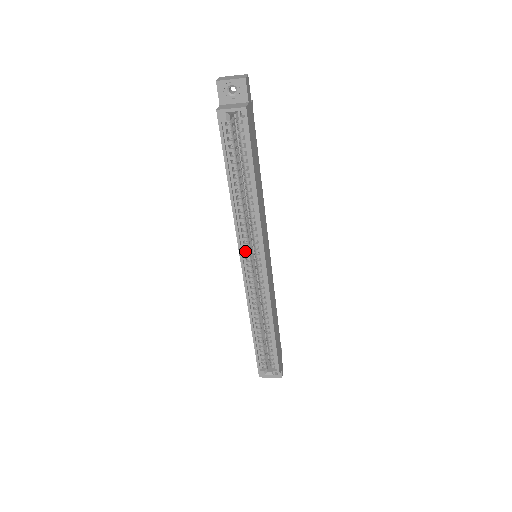
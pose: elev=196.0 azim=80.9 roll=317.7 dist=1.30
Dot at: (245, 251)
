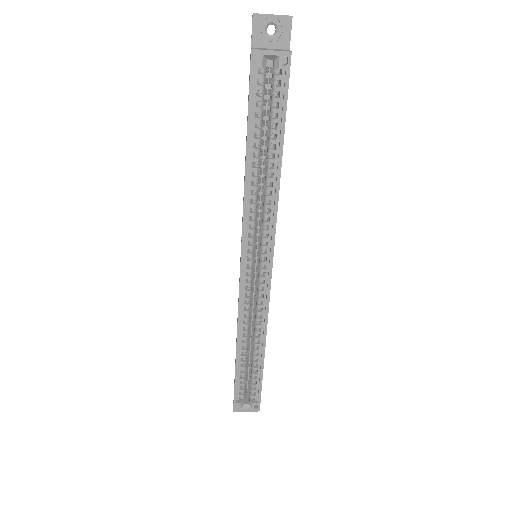
Dot at: (248, 247)
